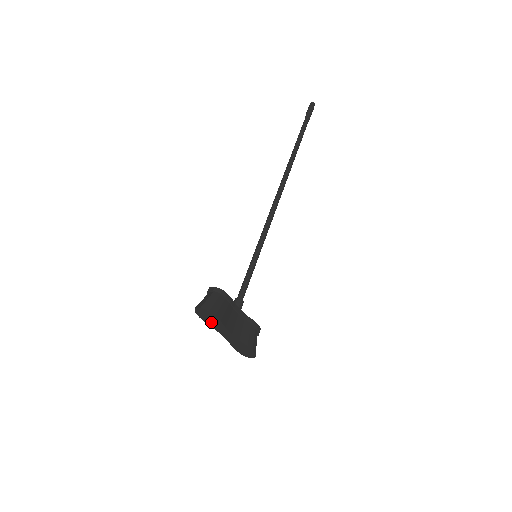
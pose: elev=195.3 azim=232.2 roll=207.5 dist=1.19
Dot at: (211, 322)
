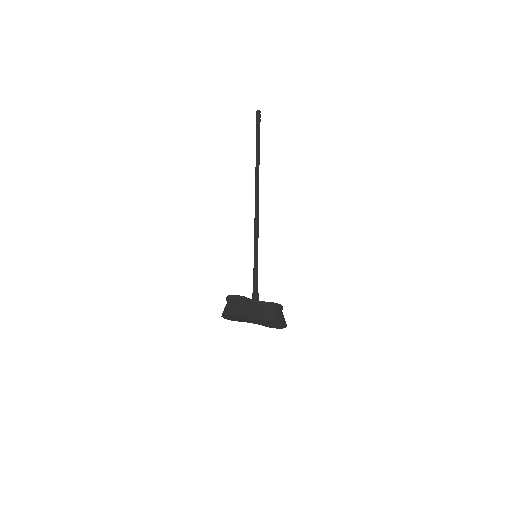
Dot at: (238, 319)
